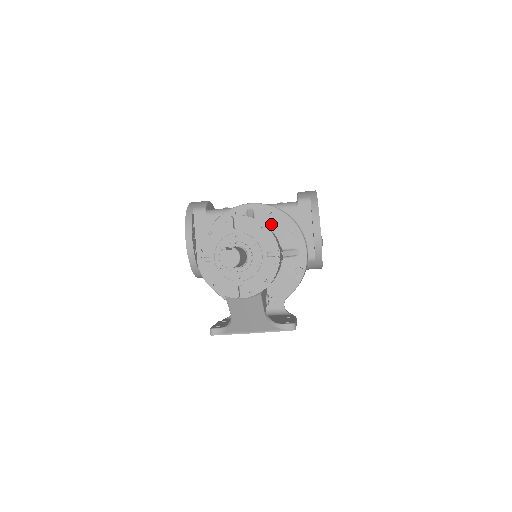
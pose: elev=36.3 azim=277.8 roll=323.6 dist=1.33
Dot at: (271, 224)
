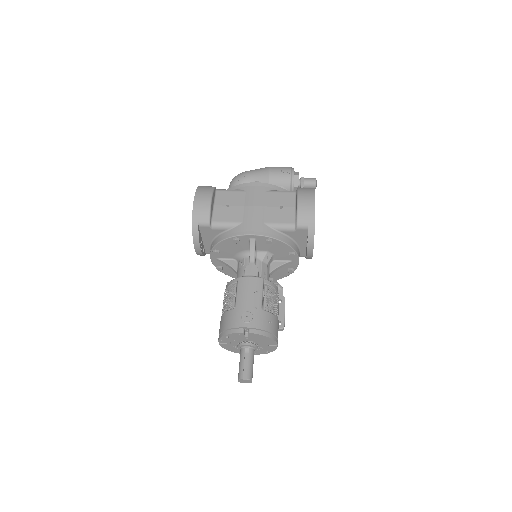
Dot at: (271, 247)
